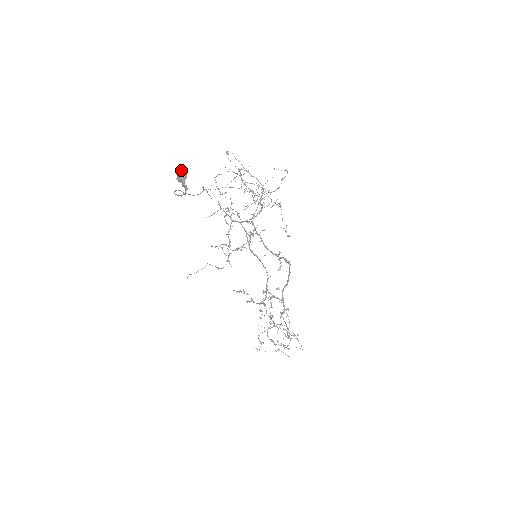
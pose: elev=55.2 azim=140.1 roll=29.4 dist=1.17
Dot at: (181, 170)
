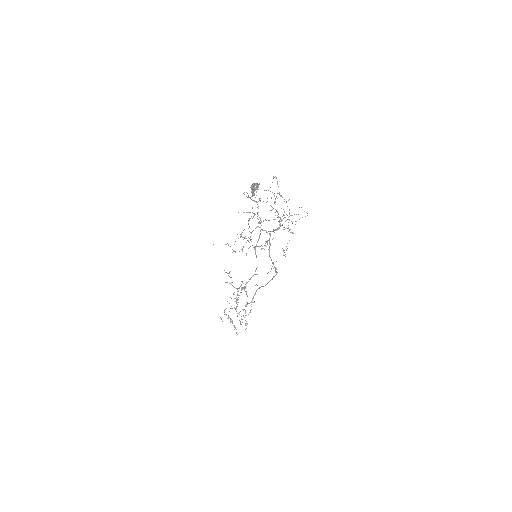
Dot at: (257, 183)
